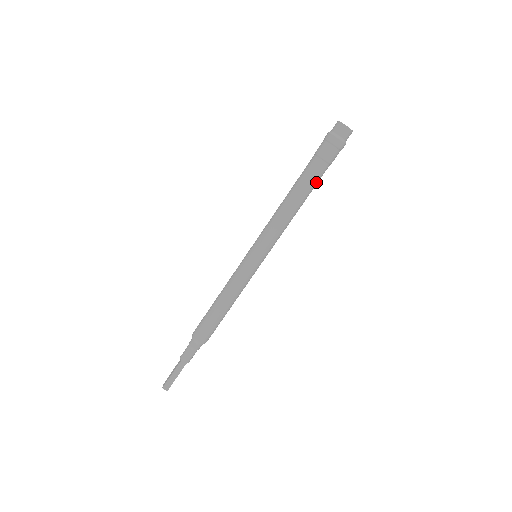
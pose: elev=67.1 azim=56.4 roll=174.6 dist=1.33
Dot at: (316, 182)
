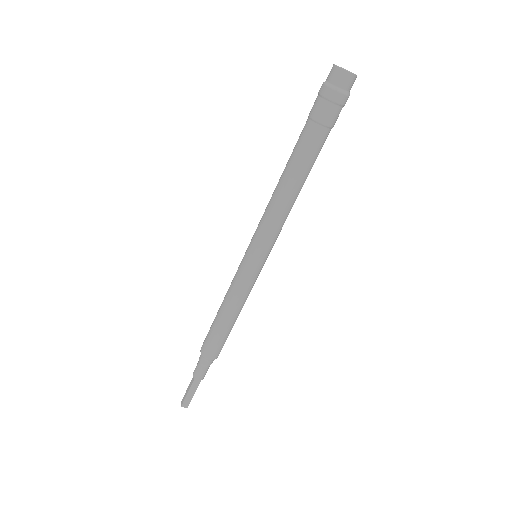
Dot at: (316, 155)
